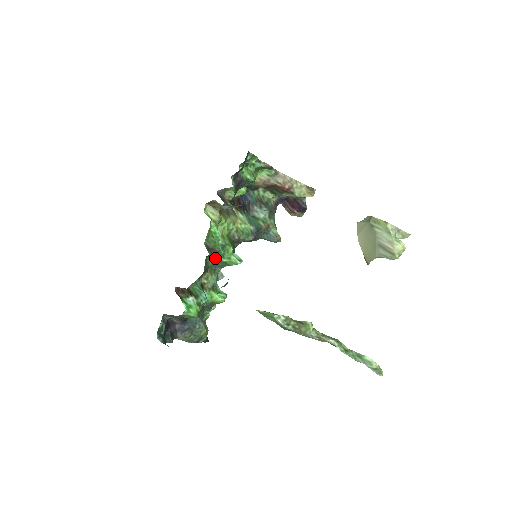
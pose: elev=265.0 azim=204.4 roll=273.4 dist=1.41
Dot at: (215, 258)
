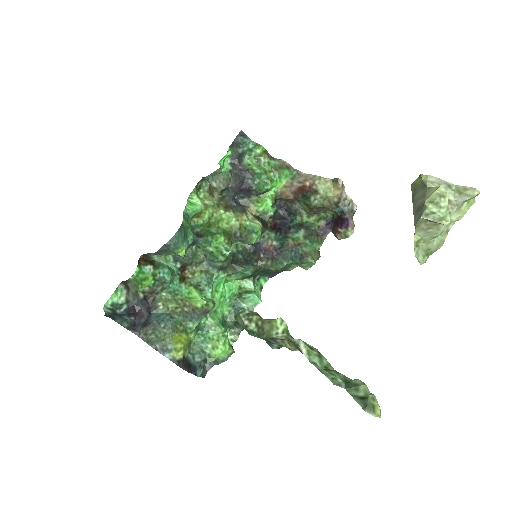
Dot at: (205, 250)
